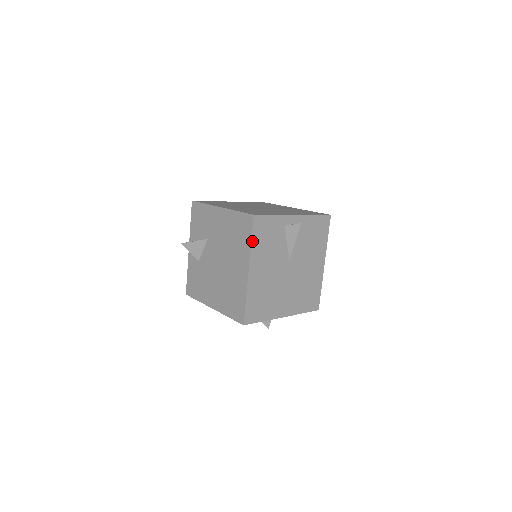
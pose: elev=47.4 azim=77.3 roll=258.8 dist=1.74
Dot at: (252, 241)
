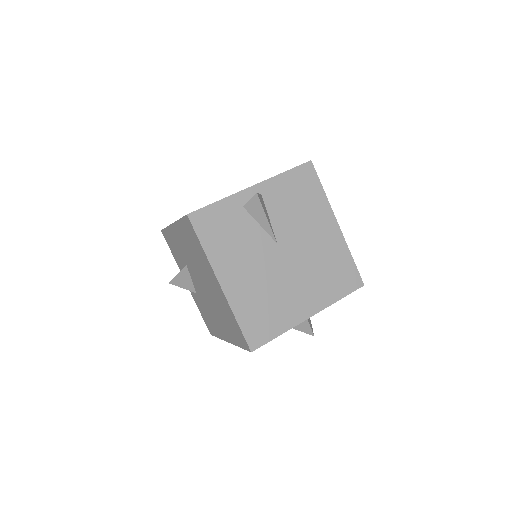
Dot at: (203, 246)
